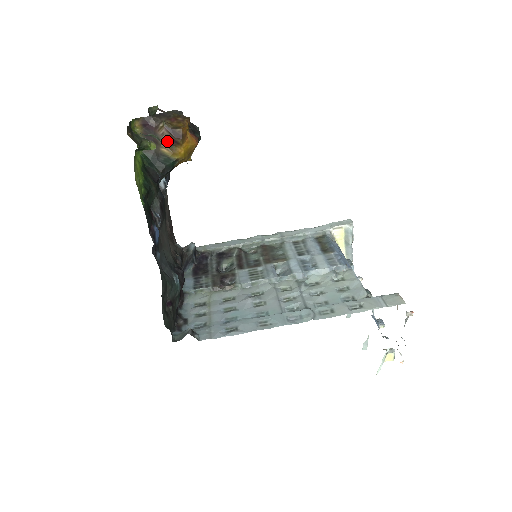
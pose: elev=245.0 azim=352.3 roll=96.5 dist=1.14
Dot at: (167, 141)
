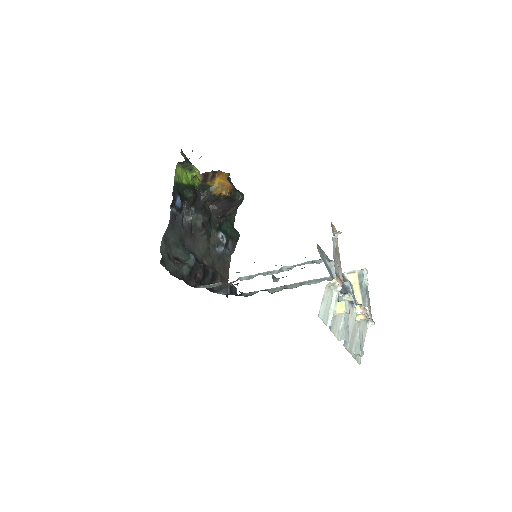
Dot at: (211, 178)
